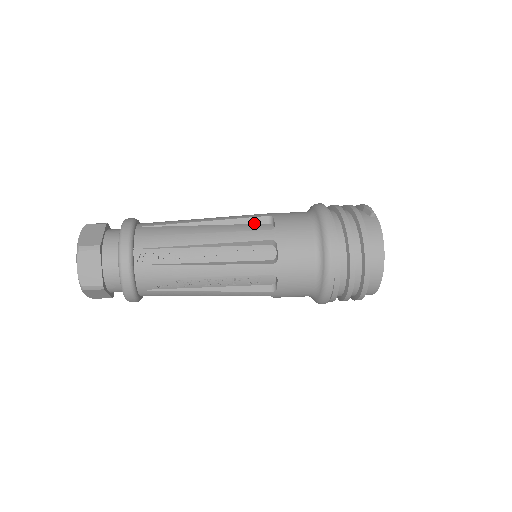
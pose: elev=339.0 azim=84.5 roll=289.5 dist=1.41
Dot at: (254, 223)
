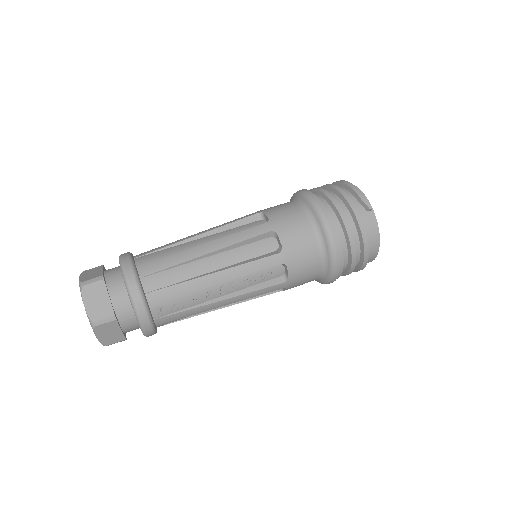
Dot at: (257, 240)
